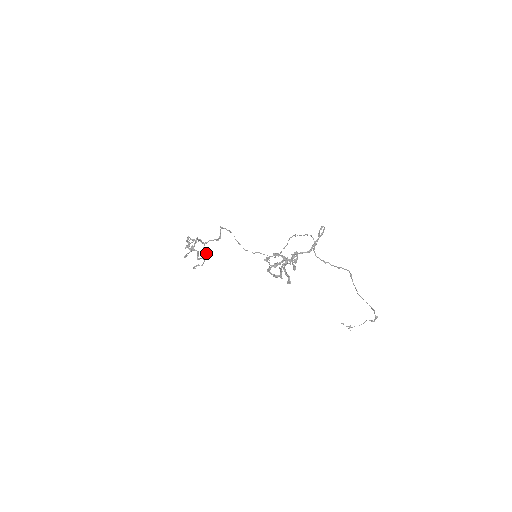
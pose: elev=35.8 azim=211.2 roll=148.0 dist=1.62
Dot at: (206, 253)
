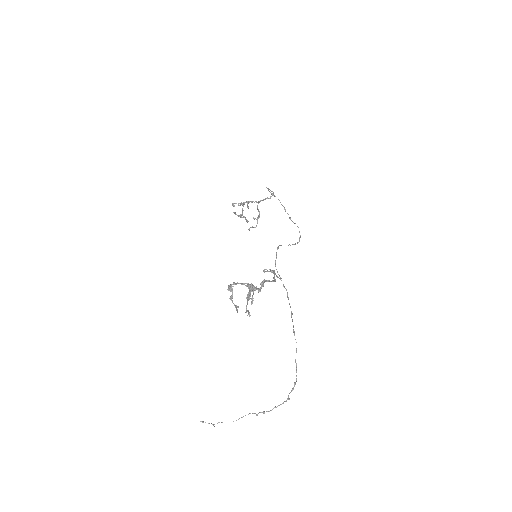
Dot at: (259, 214)
